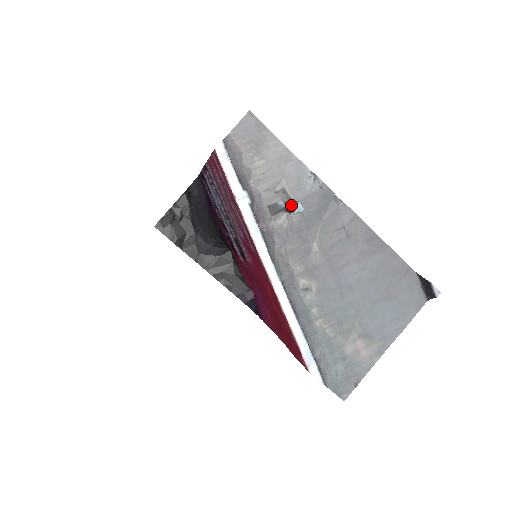
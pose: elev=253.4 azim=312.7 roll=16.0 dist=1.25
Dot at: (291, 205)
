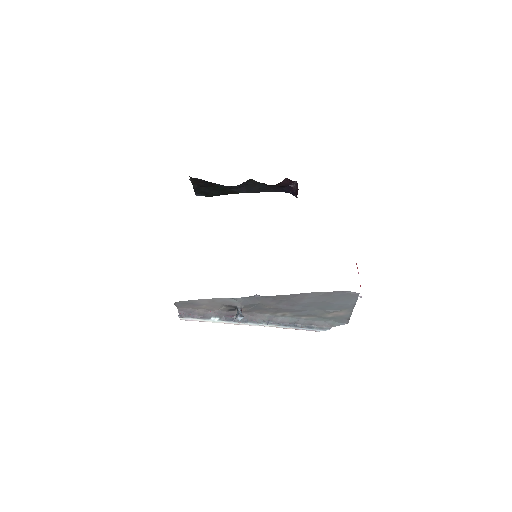
Dot at: occluded
